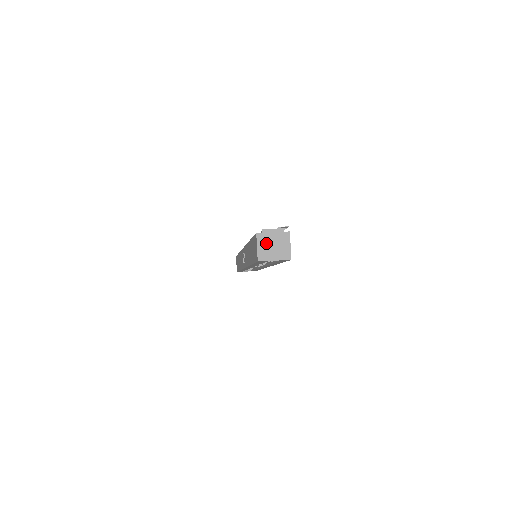
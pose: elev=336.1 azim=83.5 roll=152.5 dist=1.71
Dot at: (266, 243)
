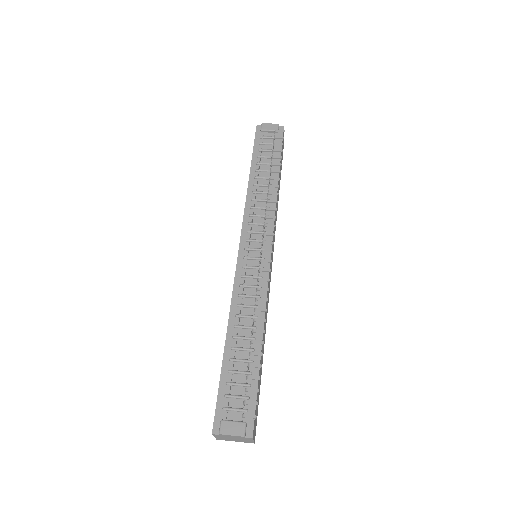
Dot at: (224, 437)
